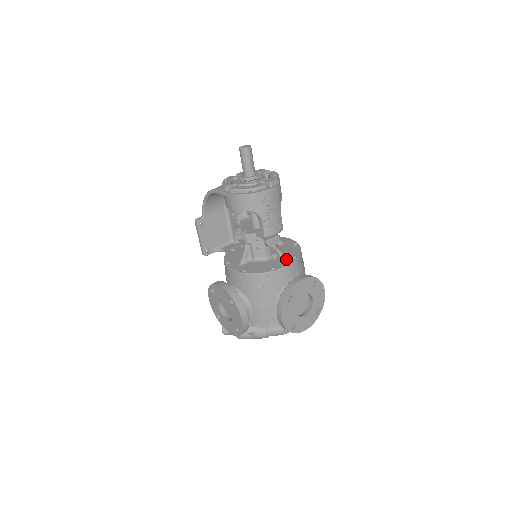
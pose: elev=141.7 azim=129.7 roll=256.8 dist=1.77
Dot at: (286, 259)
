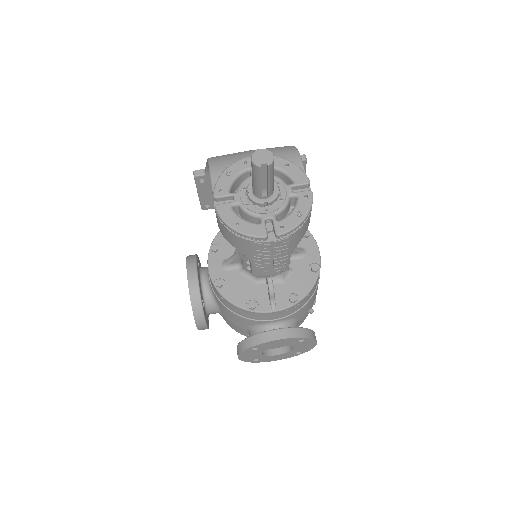
Dot at: (280, 297)
